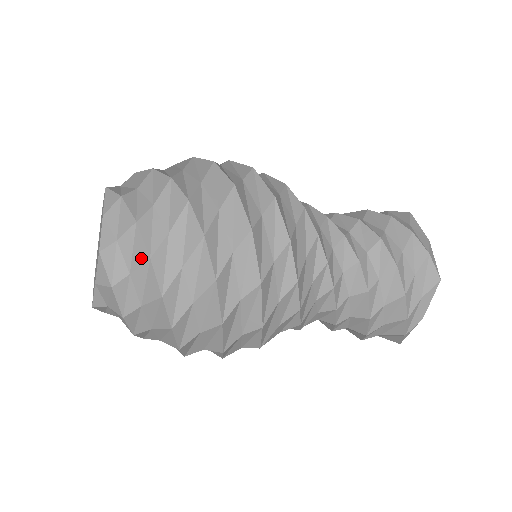
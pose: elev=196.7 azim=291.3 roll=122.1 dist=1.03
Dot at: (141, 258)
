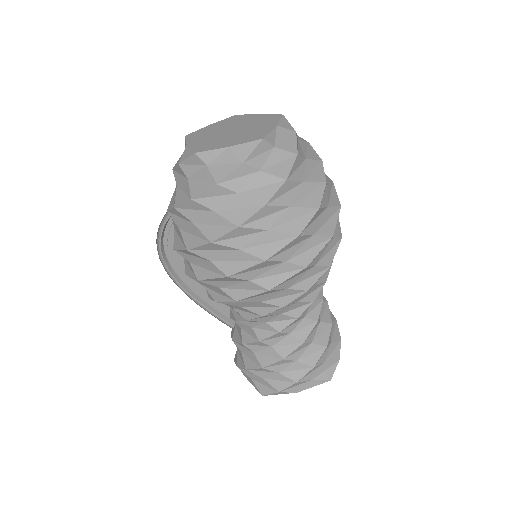
Dot at: (302, 139)
